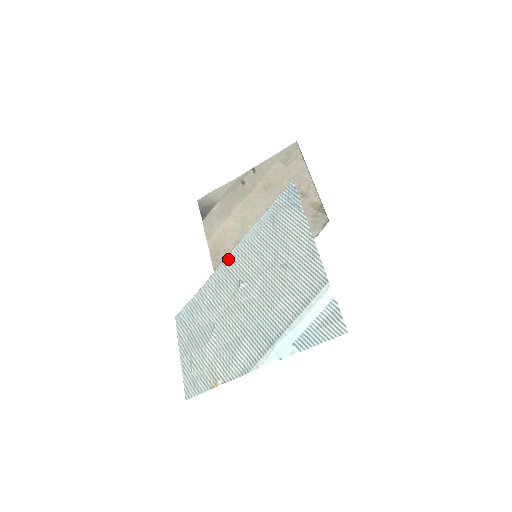
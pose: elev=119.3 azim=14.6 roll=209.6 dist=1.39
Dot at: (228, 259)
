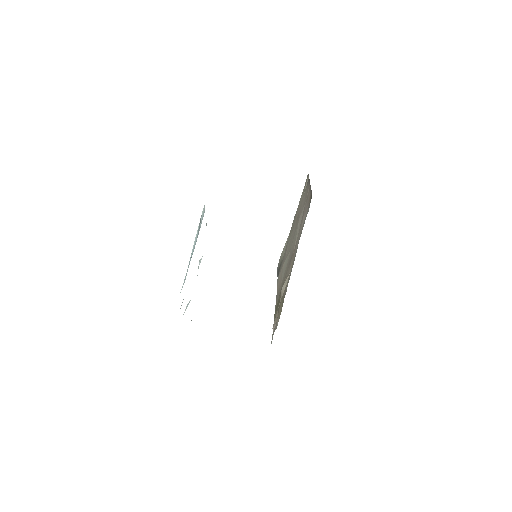
Dot at: occluded
